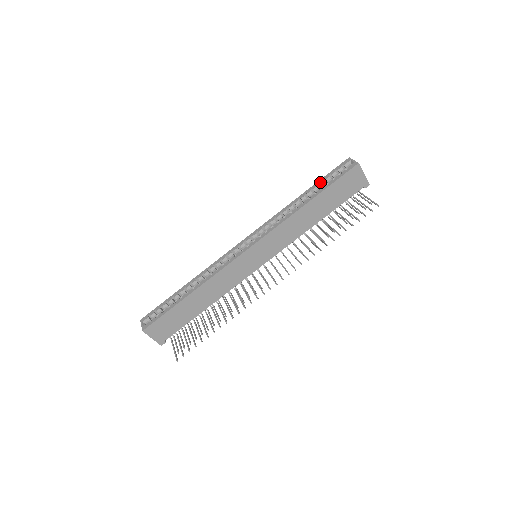
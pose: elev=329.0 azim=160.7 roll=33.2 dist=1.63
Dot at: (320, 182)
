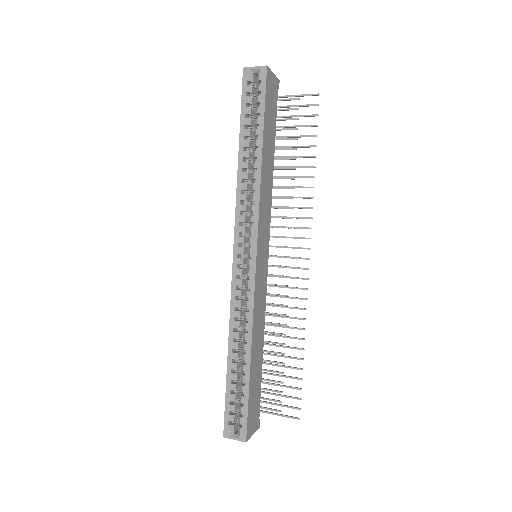
Dot at: (245, 122)
